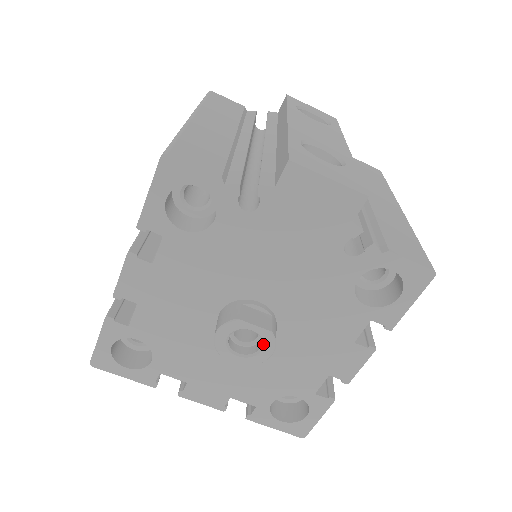
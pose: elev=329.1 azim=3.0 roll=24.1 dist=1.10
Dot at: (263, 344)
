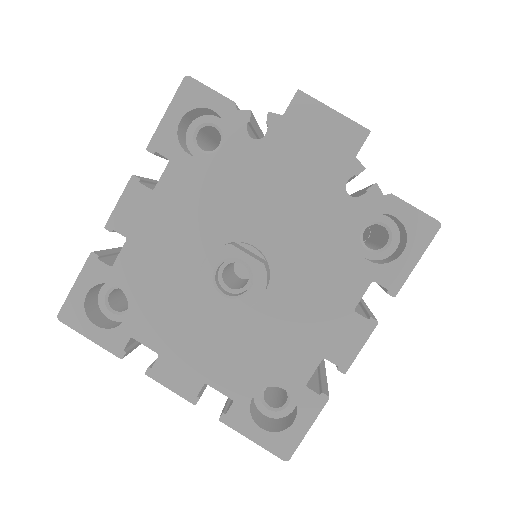
Dot at: (253, 281)
